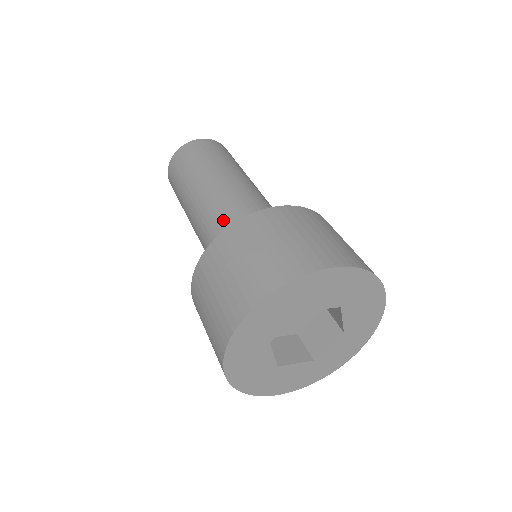
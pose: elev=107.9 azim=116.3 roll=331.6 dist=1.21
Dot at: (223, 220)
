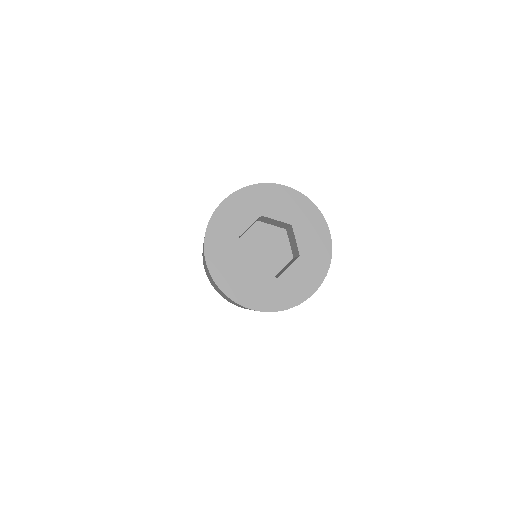
Dot at: occluded
